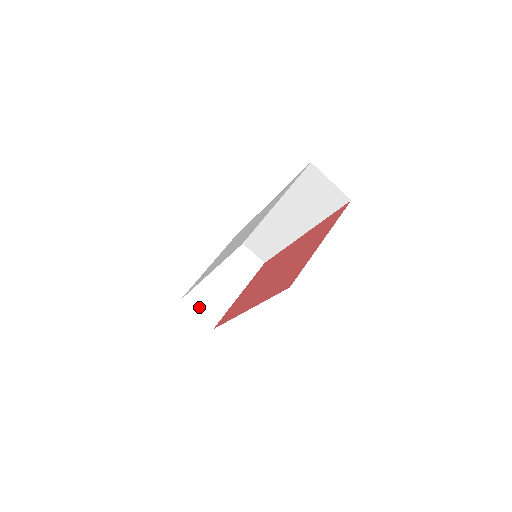
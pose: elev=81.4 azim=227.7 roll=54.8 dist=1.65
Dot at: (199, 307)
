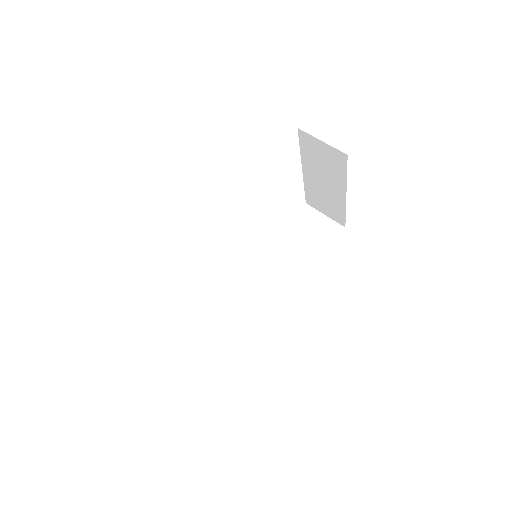
Dot at: occluded
